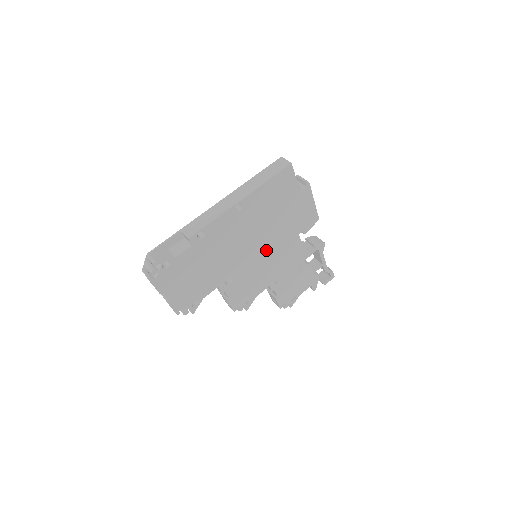
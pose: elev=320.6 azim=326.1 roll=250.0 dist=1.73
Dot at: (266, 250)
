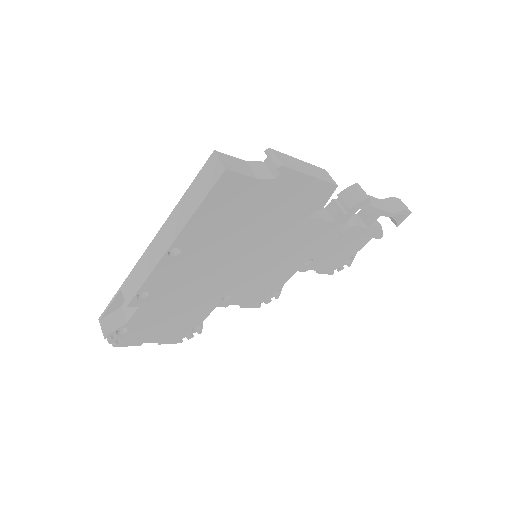
Dot at: (262, 254)
